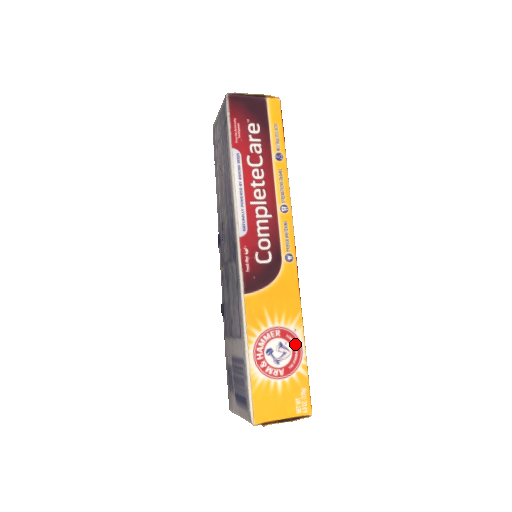
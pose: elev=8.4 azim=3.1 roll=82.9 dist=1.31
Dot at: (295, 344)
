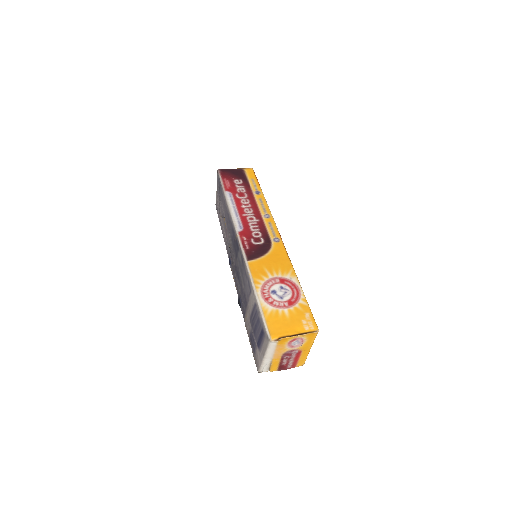
Dot at: (293, 286)
